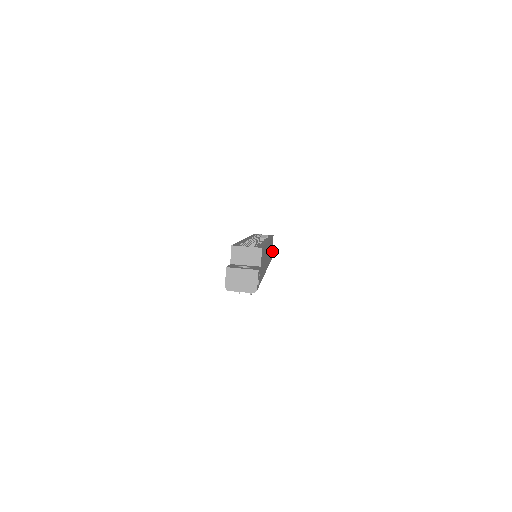
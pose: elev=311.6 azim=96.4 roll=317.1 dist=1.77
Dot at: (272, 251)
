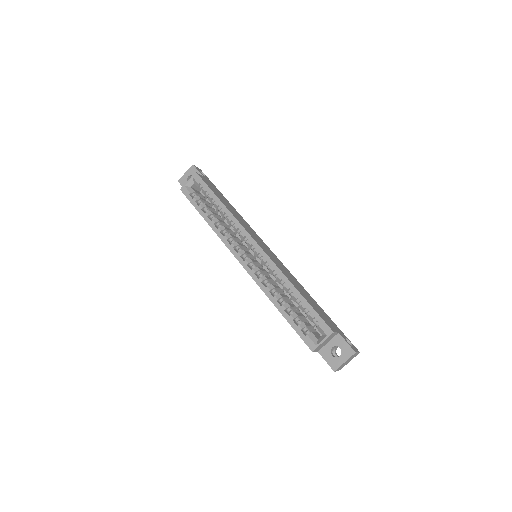
Dot at: occluded
